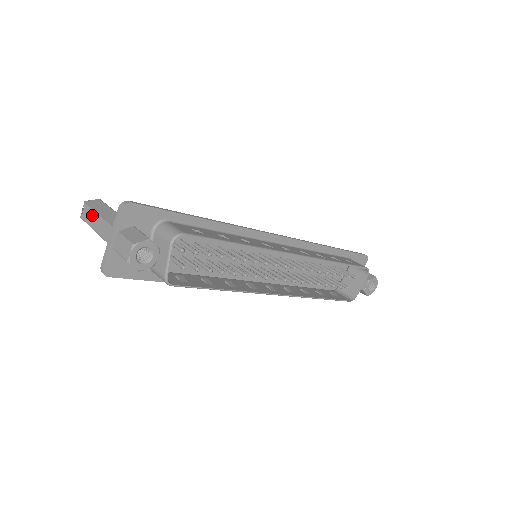
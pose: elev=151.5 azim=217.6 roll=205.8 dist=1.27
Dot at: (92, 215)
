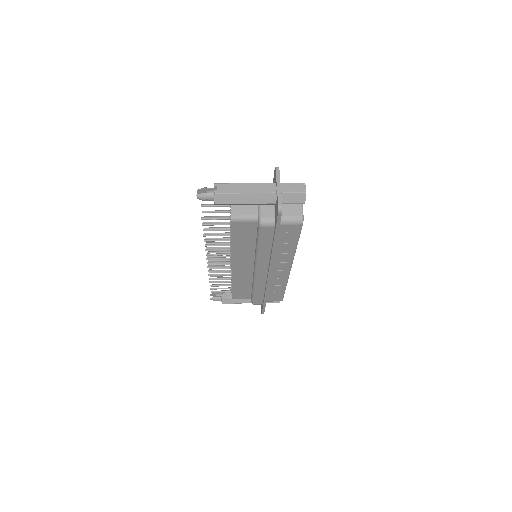
Dot at: (235, 186)
